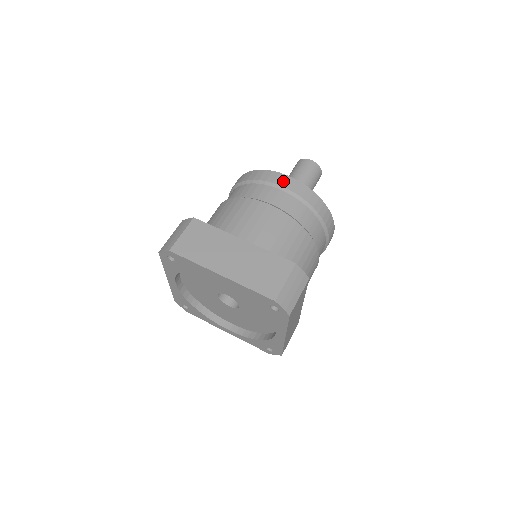
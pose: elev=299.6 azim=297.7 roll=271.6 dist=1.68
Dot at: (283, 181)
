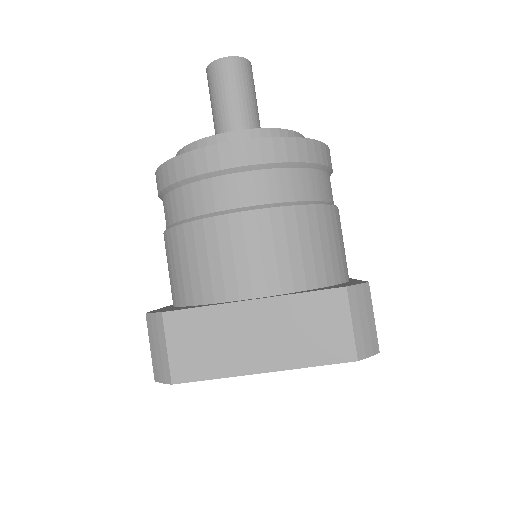
Dot at: (233, 157)
